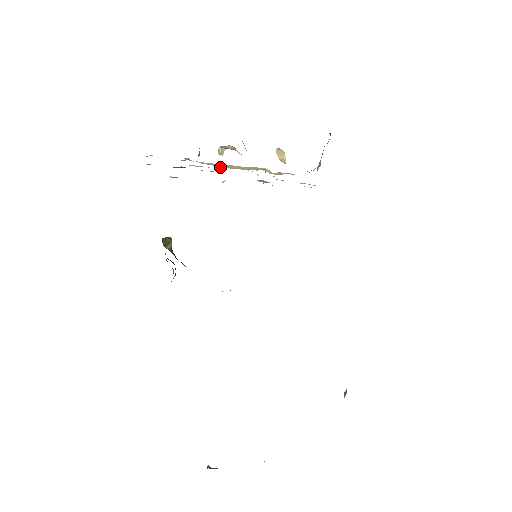
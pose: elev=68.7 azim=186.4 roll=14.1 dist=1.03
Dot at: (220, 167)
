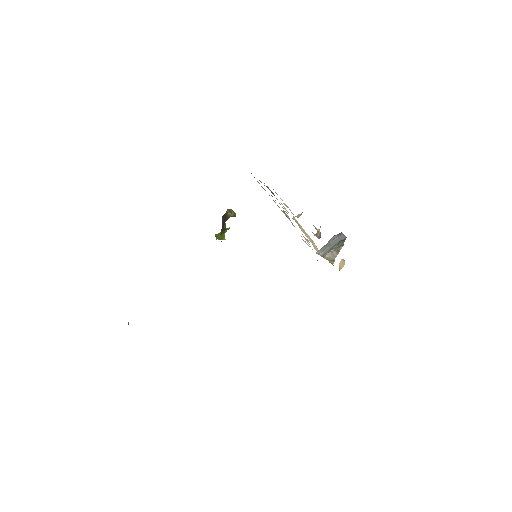
Dot at: (293, 218)
